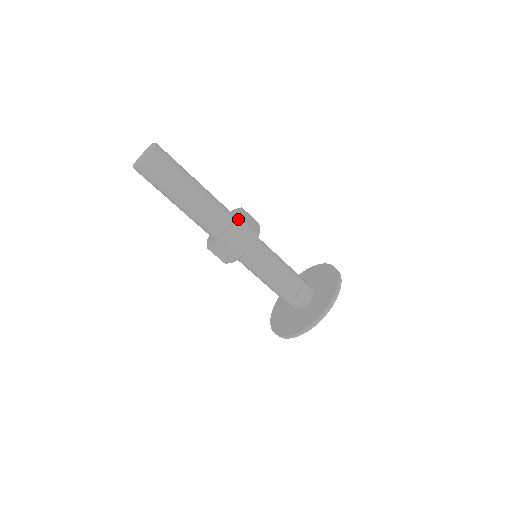
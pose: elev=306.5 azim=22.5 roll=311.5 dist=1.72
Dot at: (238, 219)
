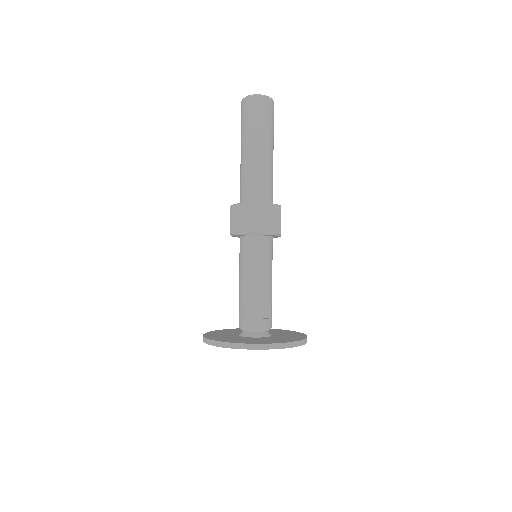
Dot at: (279, 205)
